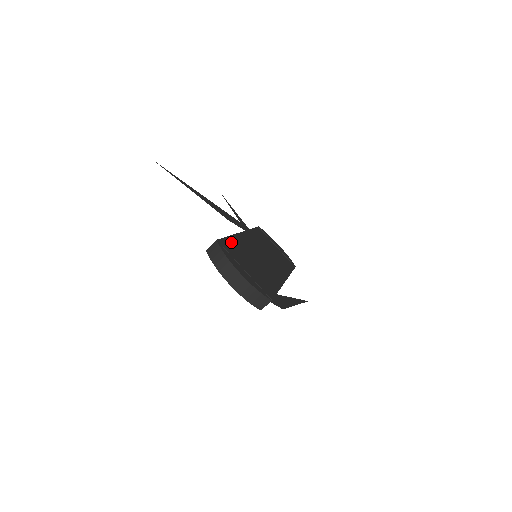
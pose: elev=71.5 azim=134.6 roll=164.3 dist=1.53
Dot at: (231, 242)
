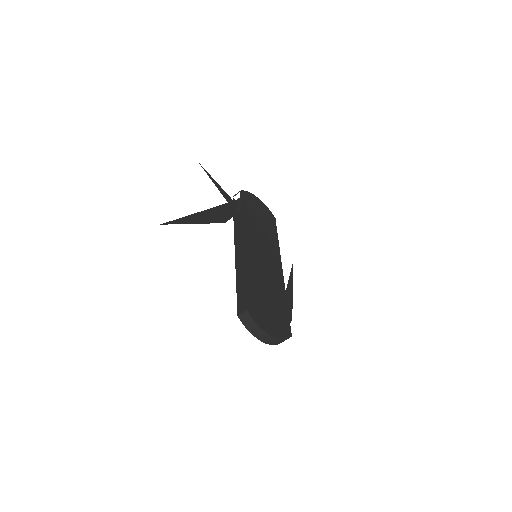
Dot at: (250, 288)
